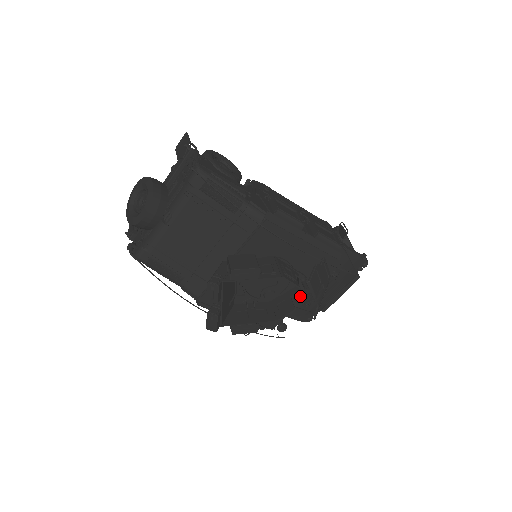
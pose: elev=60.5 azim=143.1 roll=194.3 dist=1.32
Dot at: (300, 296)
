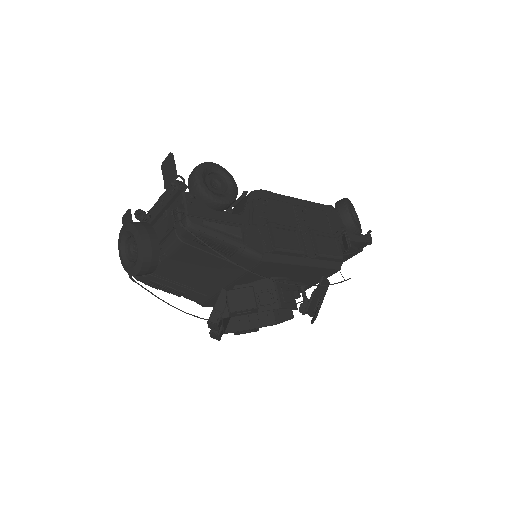
Dot at: (300, 291)
